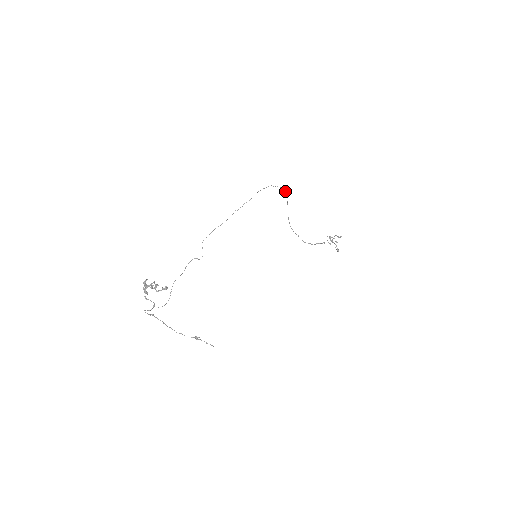
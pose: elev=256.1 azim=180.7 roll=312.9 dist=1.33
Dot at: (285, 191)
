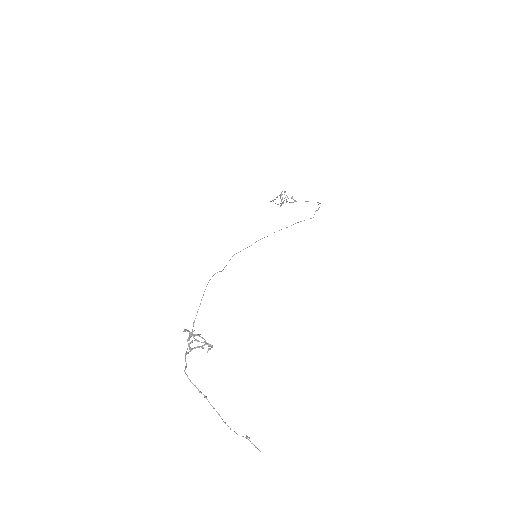
Dot at: (318, 202)
